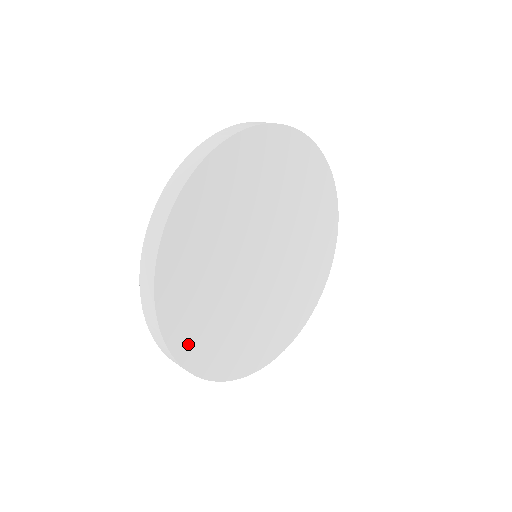
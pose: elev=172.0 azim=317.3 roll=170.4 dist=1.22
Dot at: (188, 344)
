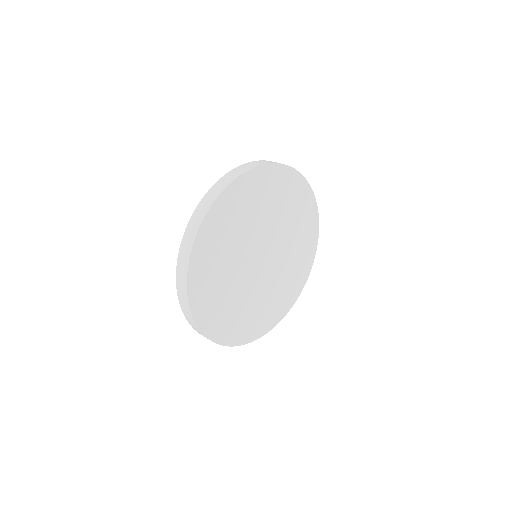
Dot at: (198, 278)
